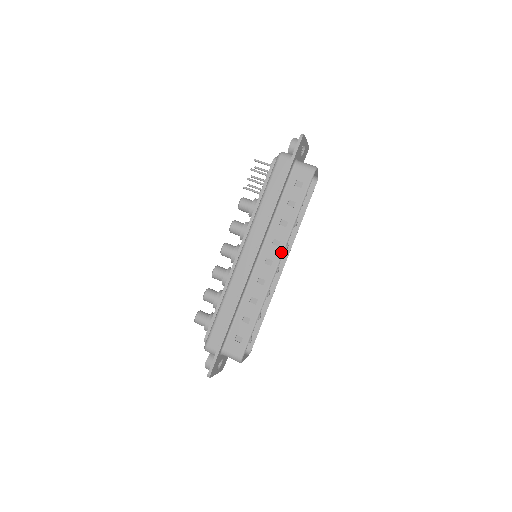
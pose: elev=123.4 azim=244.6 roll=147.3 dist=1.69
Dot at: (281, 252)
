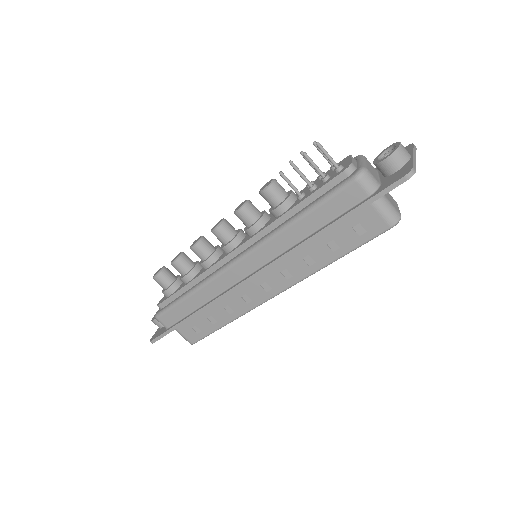
Dot at: (287, 287)
